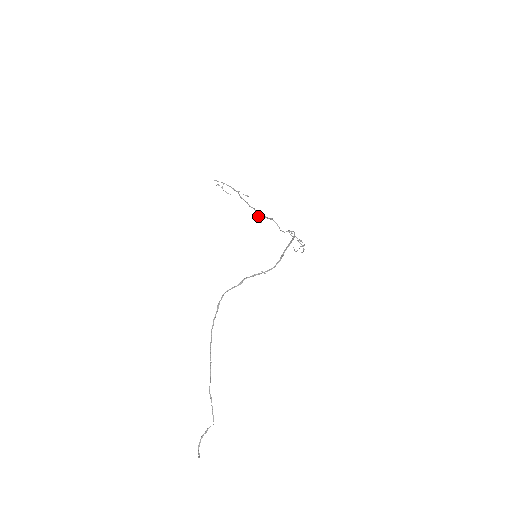
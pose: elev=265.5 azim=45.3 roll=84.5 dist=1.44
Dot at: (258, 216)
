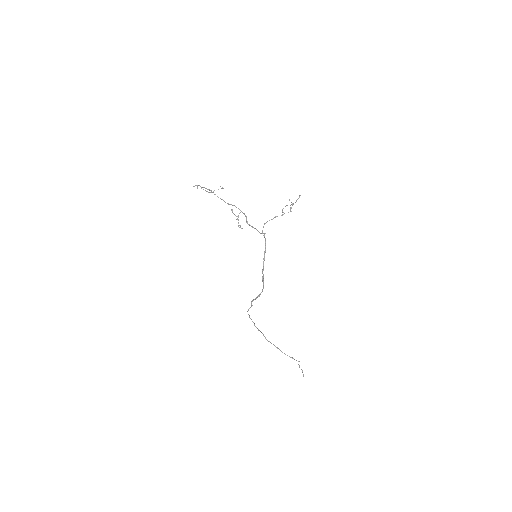
Dot at: occluded
